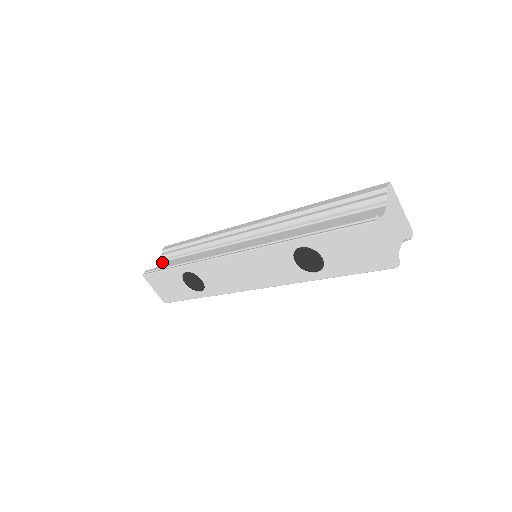
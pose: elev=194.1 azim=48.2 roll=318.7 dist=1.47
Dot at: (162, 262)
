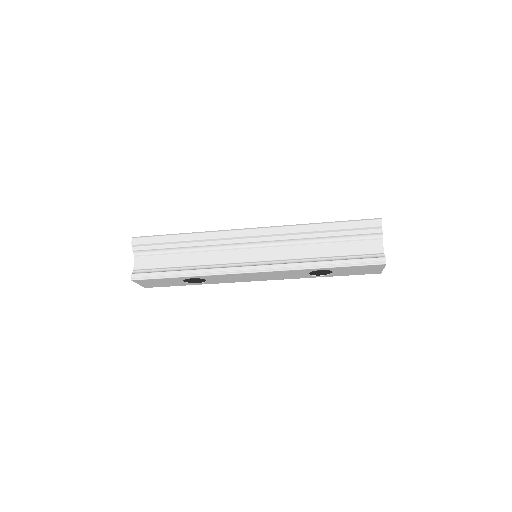
Dot at: (138, 257)
